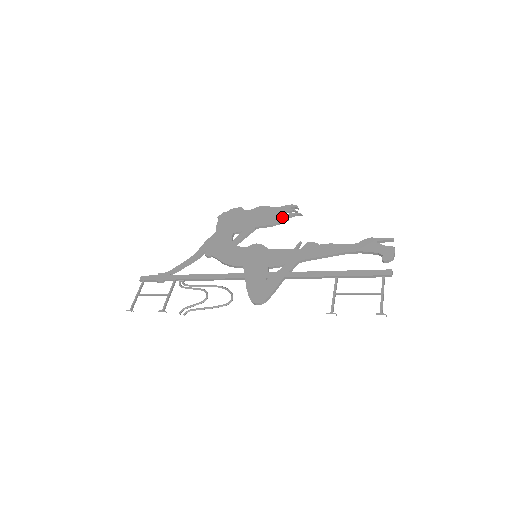
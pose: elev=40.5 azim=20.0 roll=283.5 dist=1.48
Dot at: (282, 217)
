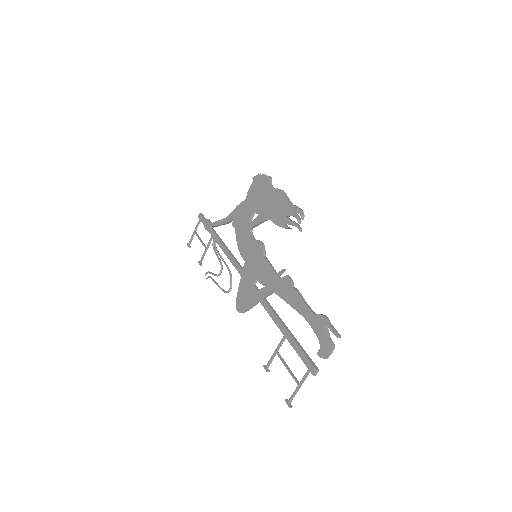
Dot at: (286, 222)
